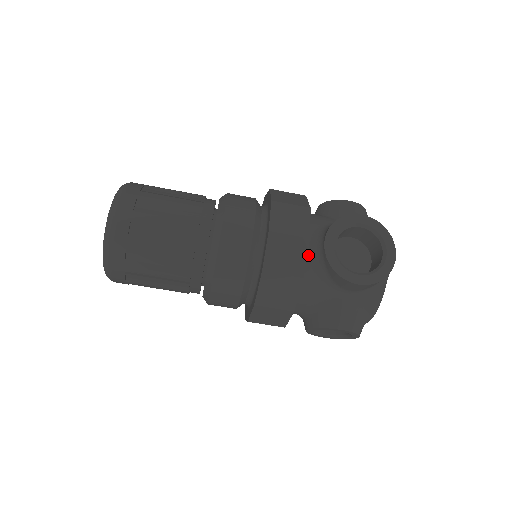
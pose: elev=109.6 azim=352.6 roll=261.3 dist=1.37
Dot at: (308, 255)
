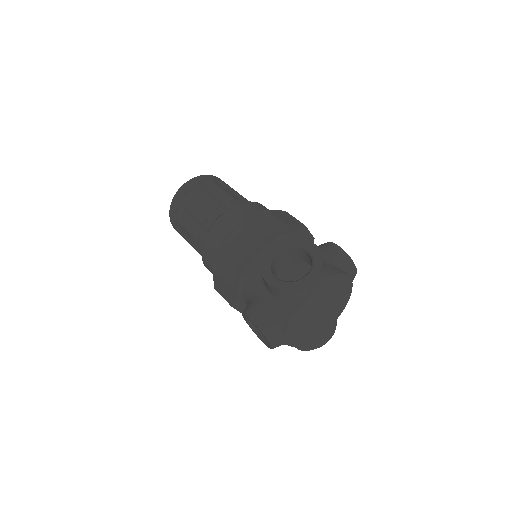
Dot at: (262, 254)
